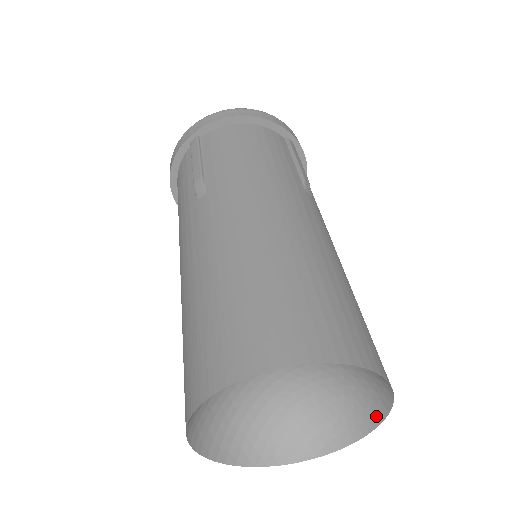
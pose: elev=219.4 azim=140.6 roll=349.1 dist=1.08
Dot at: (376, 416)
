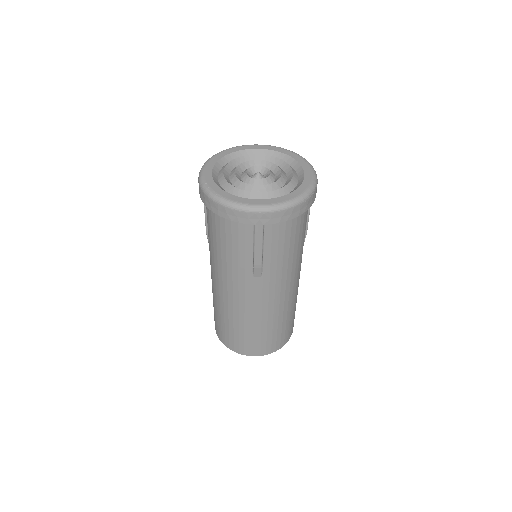
Dot at: occluded
